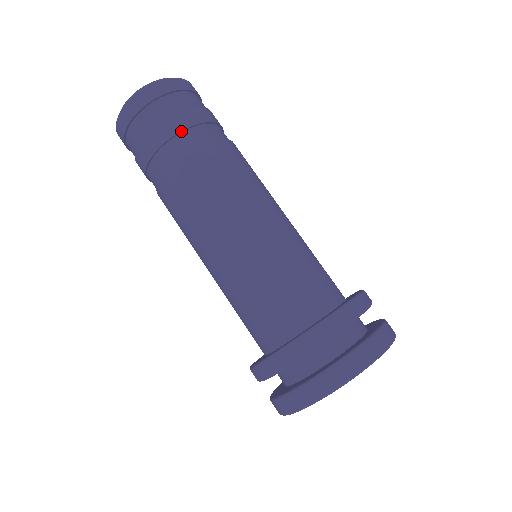
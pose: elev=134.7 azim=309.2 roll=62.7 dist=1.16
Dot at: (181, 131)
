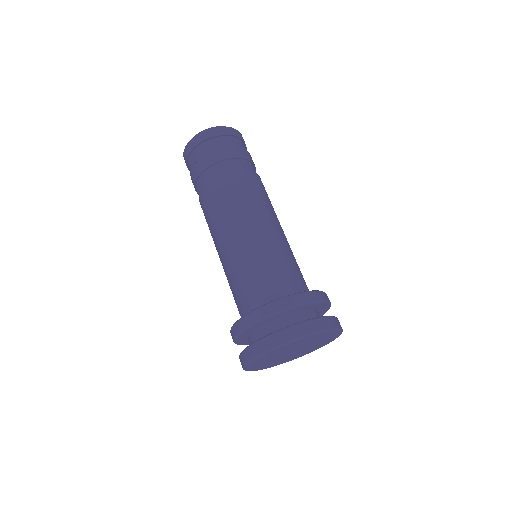
Dot at: (245, 159)
